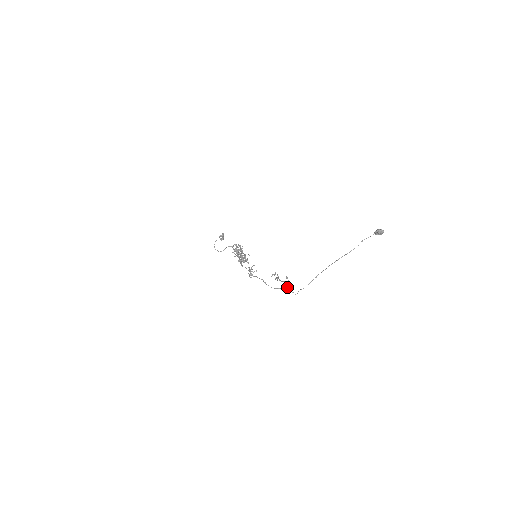
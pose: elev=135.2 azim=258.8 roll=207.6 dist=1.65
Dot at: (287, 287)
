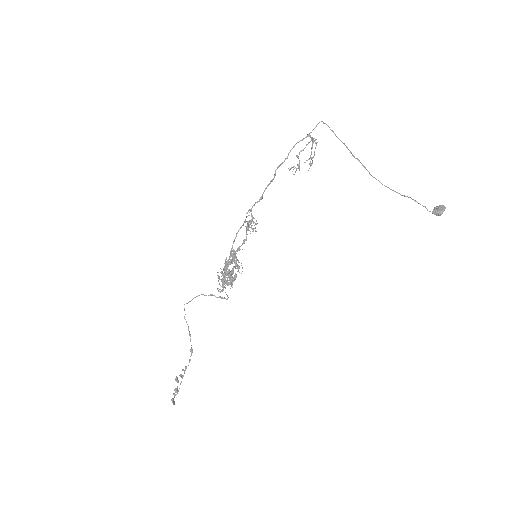
Dot at: (313, 140)
